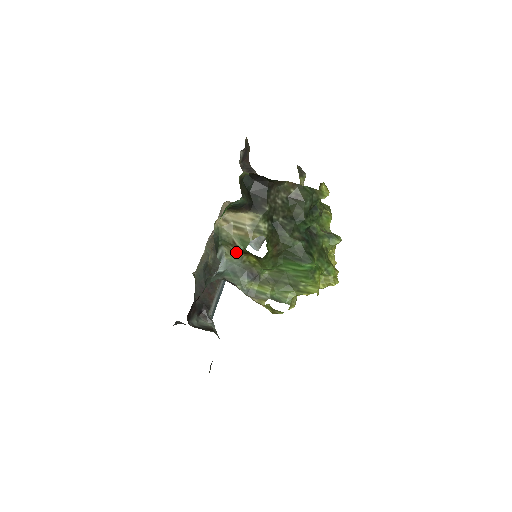
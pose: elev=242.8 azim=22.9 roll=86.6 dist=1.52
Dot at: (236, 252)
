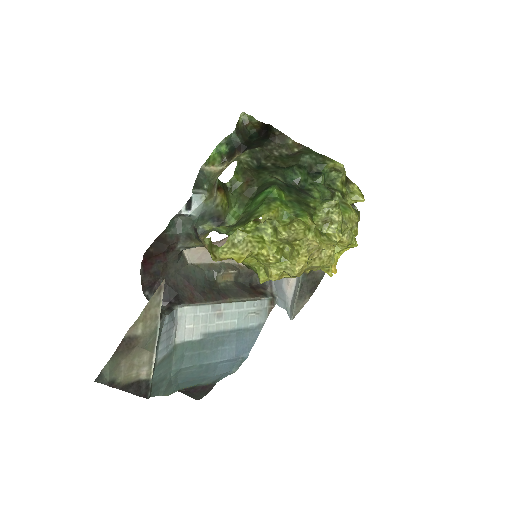
Dot at: (214, 194)
